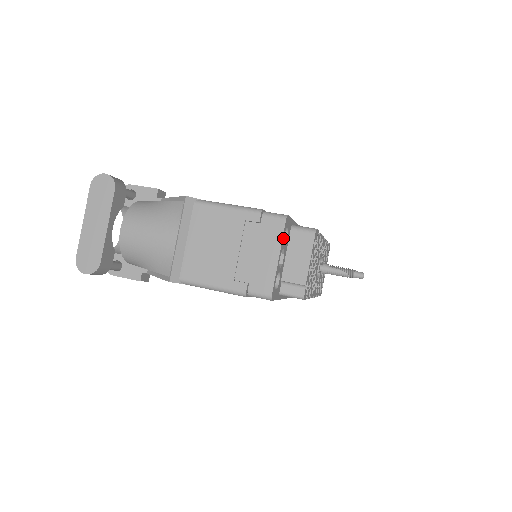
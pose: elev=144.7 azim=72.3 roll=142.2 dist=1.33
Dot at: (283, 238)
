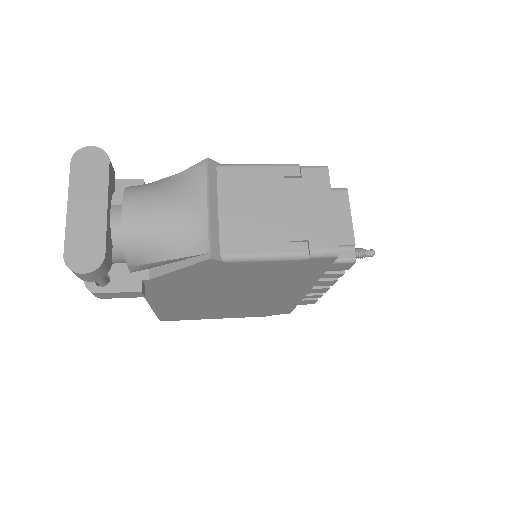
Dot at: (329, 189)
